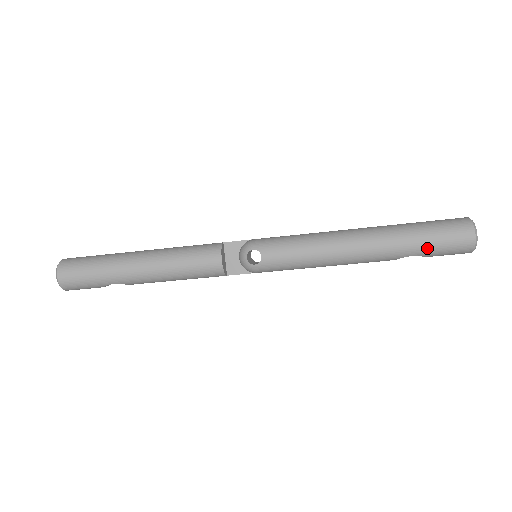
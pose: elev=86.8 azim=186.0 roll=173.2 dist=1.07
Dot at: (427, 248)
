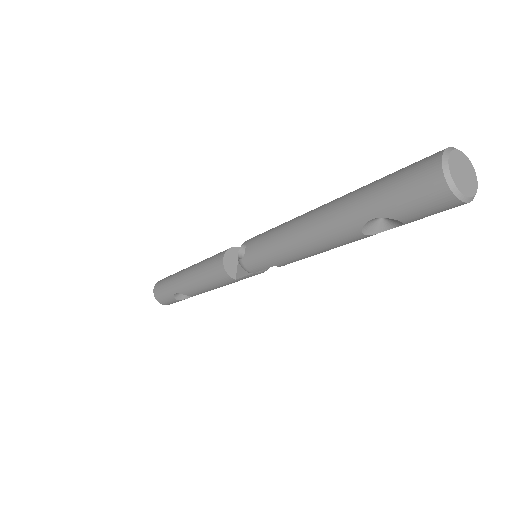
Dot at: (383, 201)
